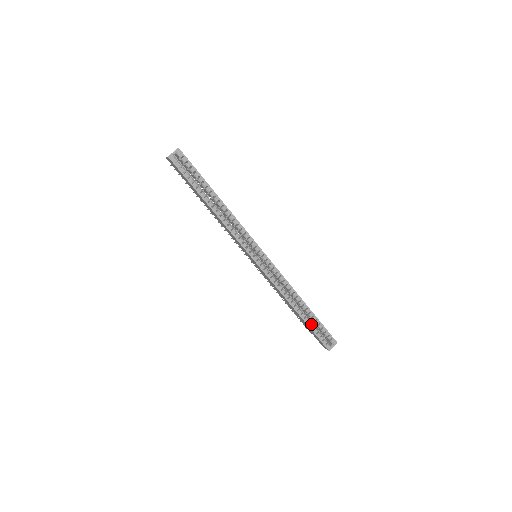
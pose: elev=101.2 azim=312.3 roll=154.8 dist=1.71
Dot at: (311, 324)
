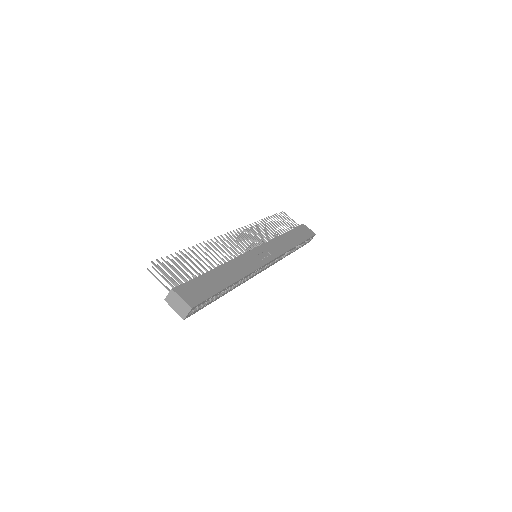
Dot at: occluded
